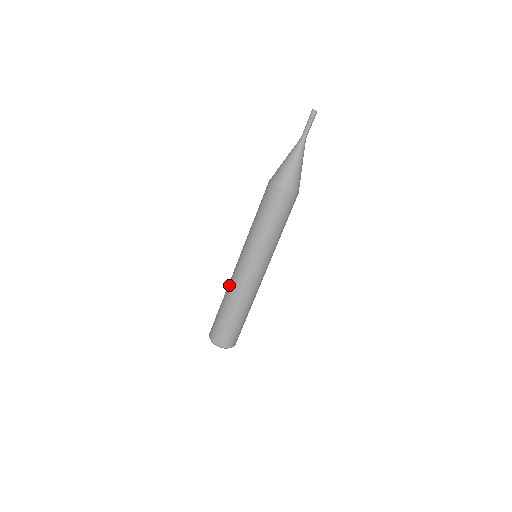
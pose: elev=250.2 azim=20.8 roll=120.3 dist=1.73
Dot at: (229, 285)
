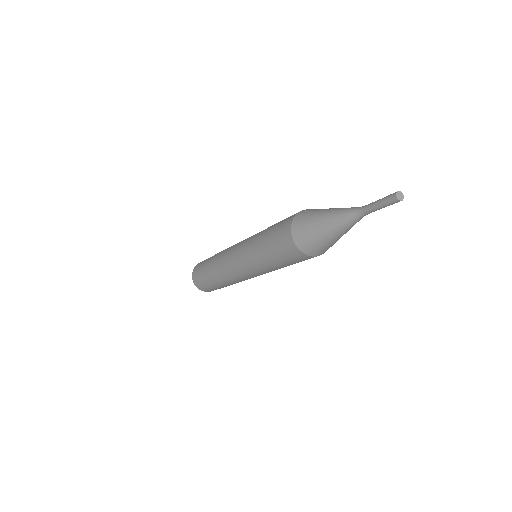
Dot at: (223, 251)
